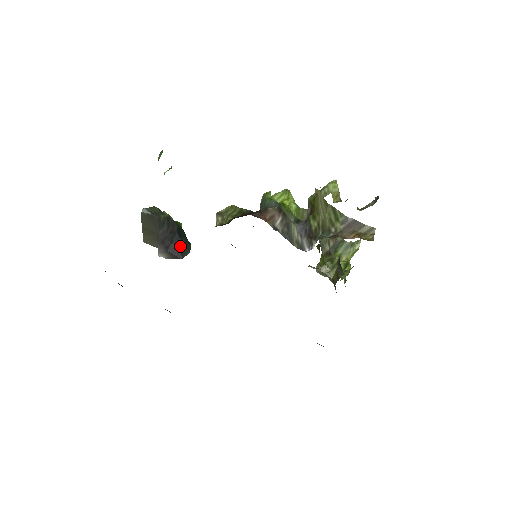
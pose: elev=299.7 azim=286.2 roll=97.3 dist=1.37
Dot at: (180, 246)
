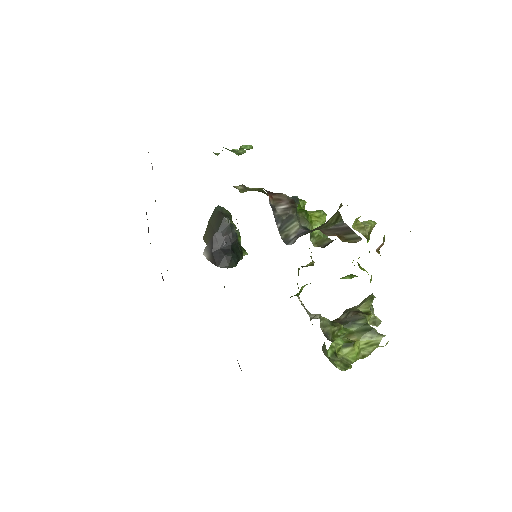
Dot at: (225, 255)
